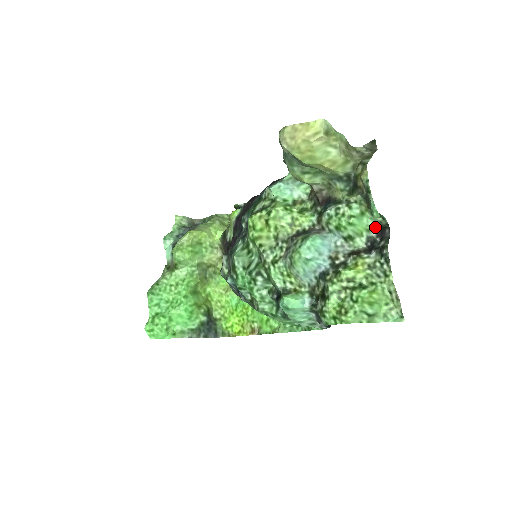
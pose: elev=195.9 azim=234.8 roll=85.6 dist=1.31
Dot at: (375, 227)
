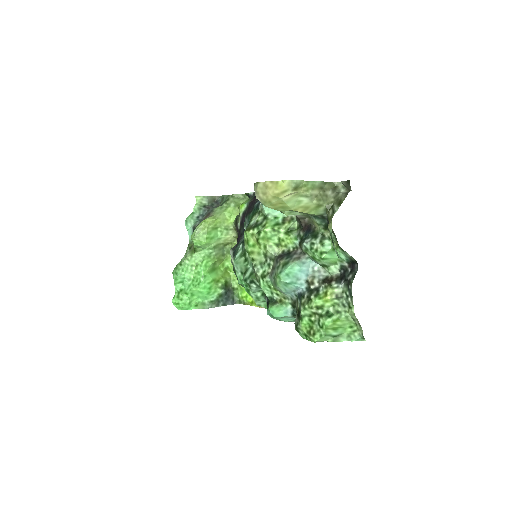
Dot at: (347, 259)
